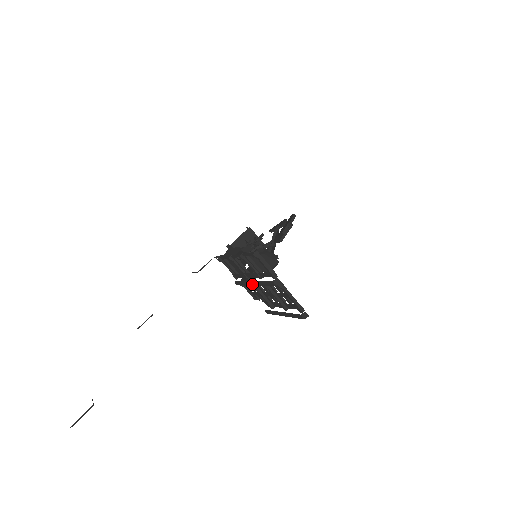
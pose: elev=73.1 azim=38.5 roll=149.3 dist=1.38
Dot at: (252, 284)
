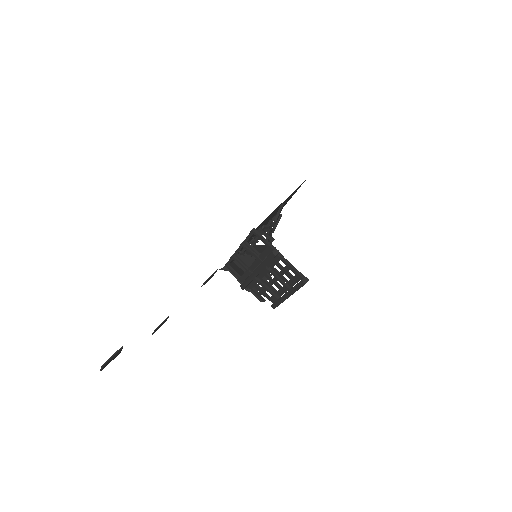
Dot at: (256, 274)
